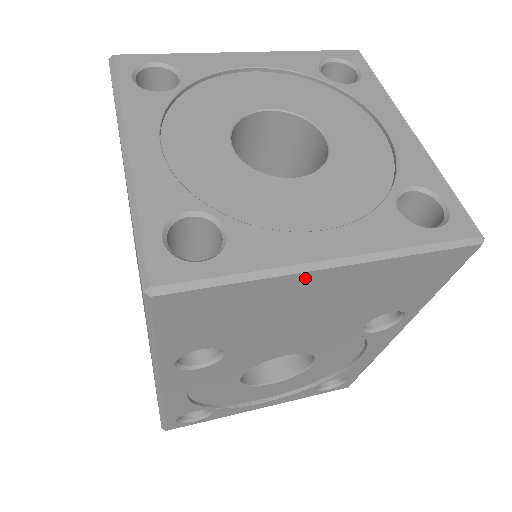
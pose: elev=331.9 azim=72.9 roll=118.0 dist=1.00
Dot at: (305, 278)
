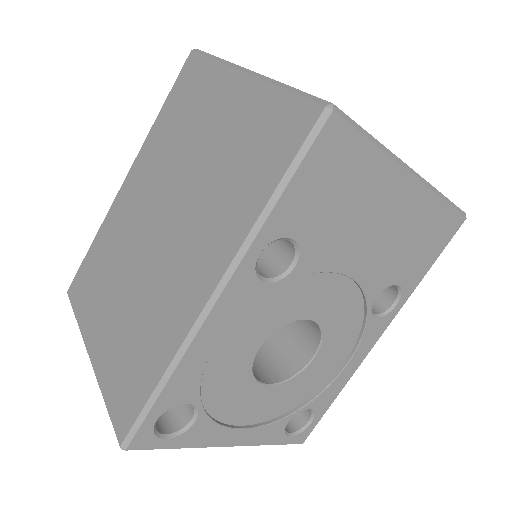
Dot at: (397, 175)
